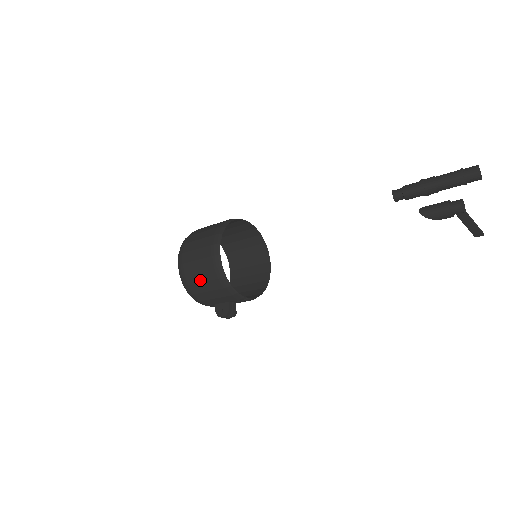
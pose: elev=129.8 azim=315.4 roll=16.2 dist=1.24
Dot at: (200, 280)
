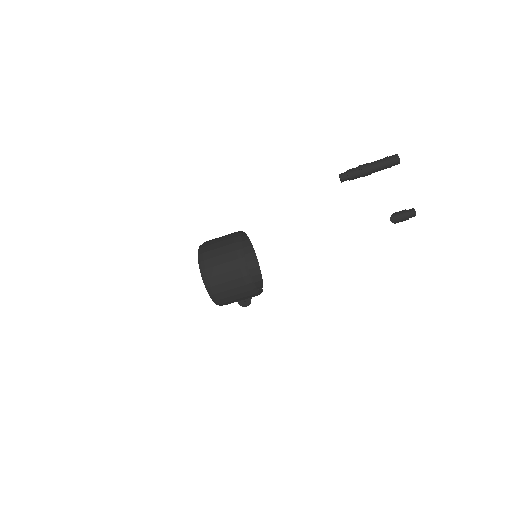
Dot at: (235, 299)
